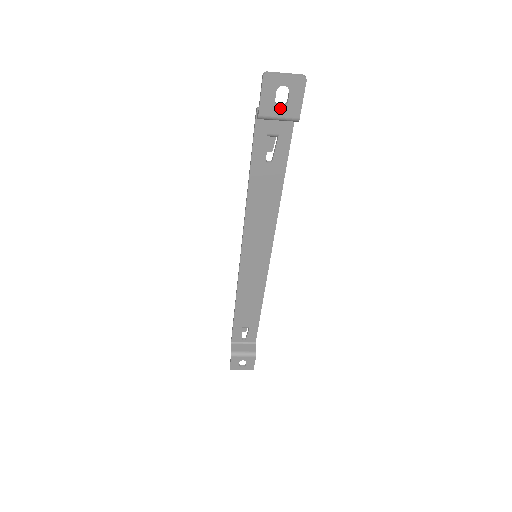
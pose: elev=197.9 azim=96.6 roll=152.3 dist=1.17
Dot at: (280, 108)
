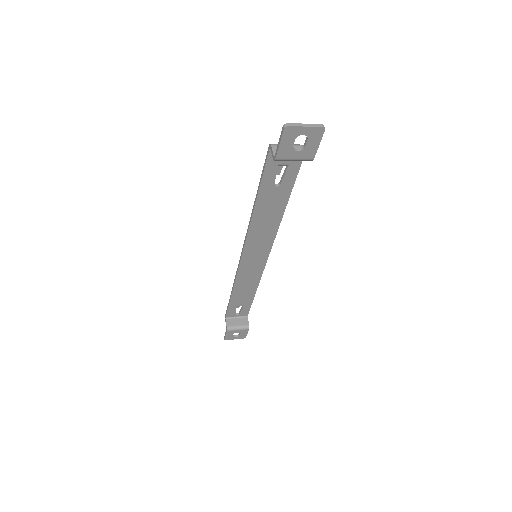
Dot at: (297, 152)
